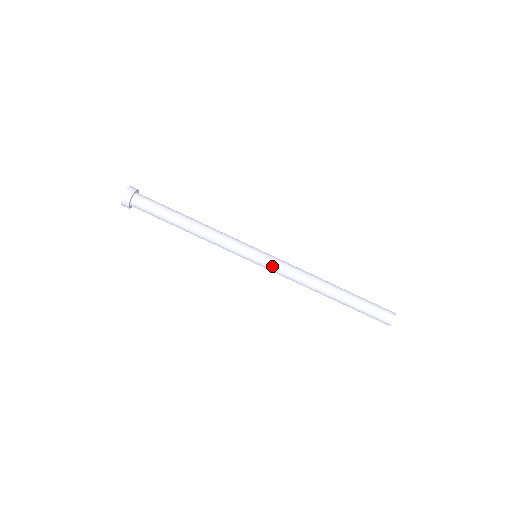
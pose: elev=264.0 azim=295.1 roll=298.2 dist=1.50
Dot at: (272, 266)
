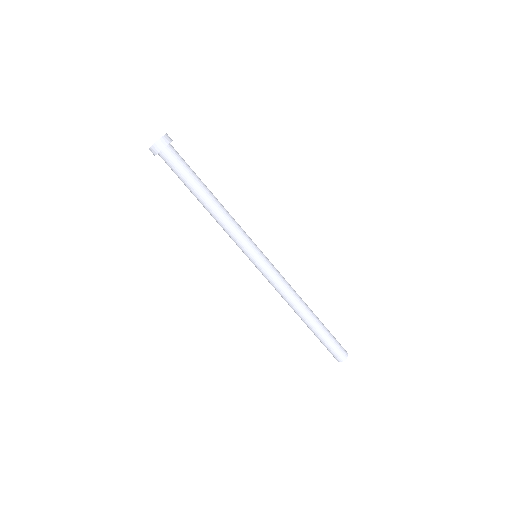
Dot at: (265, 274)
